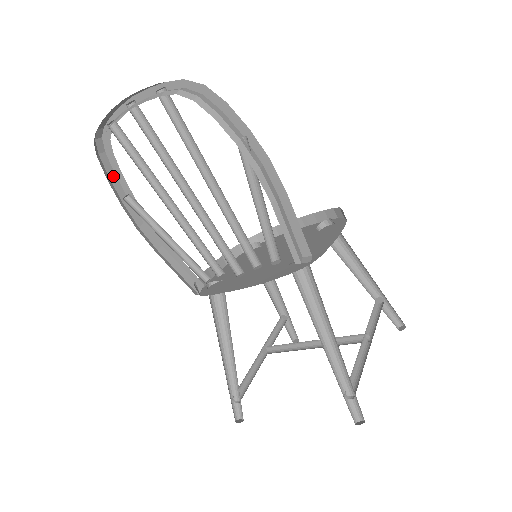
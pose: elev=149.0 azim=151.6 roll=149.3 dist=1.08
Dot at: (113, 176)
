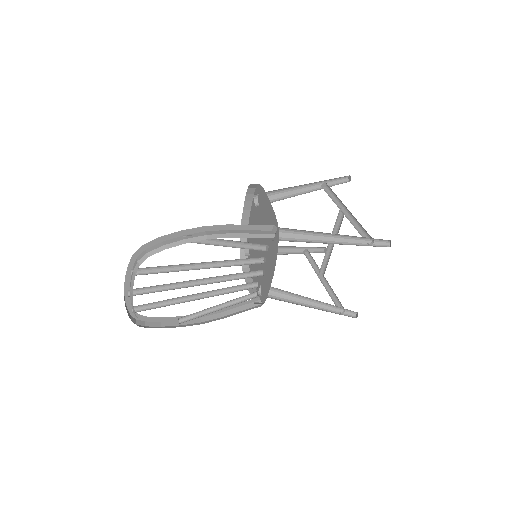
Dot at: (162, 324)
